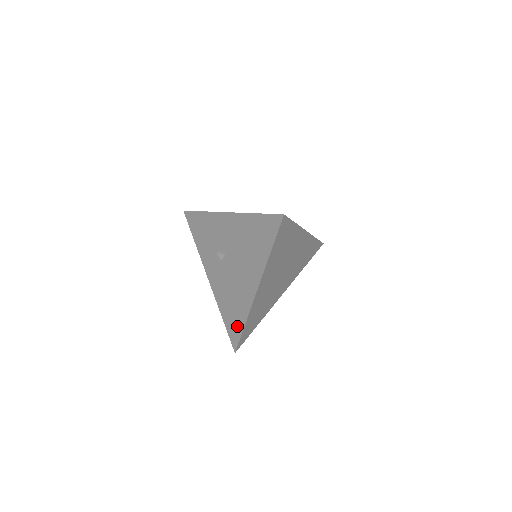
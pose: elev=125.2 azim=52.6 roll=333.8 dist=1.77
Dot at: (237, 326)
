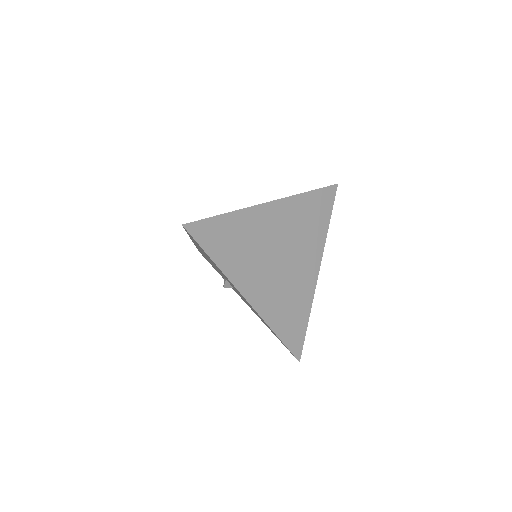
Dot at: occluded
